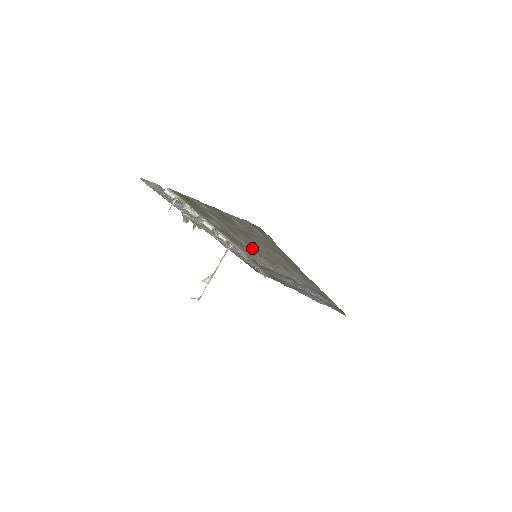
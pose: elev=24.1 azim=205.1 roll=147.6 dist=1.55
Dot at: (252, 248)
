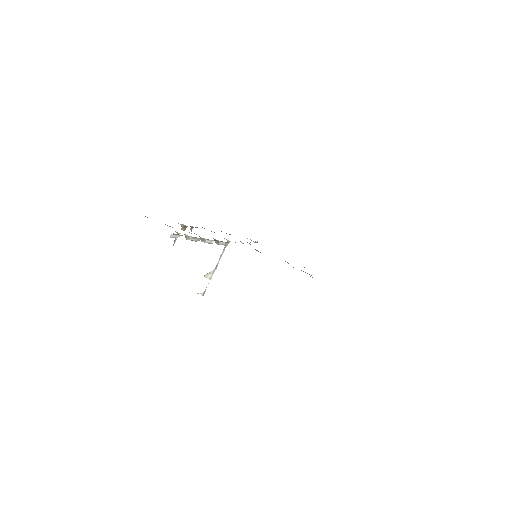
Dot at: occluded
